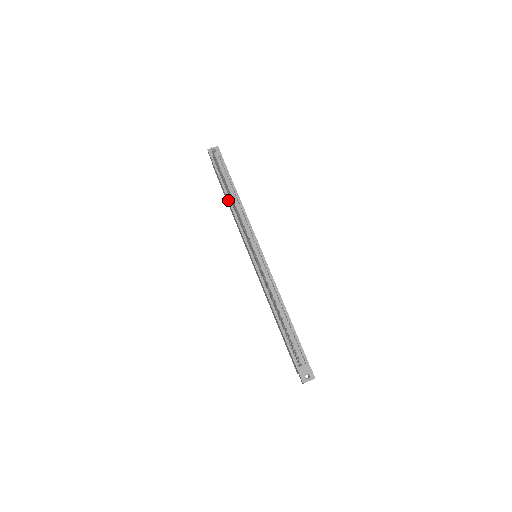
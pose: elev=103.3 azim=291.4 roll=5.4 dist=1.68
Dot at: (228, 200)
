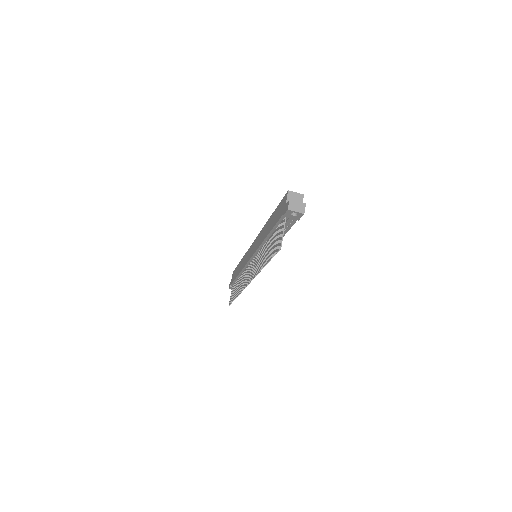
Dot at: (266, 237)
